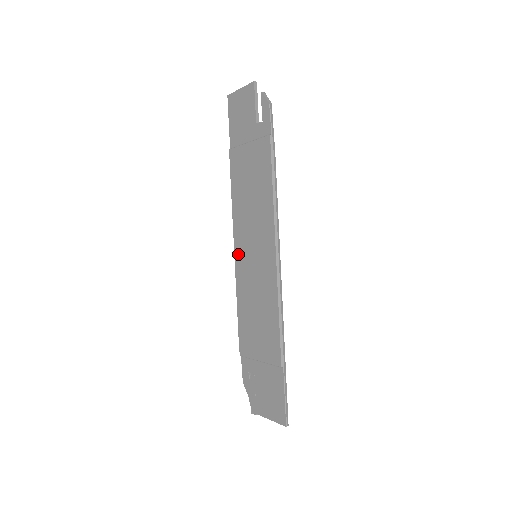
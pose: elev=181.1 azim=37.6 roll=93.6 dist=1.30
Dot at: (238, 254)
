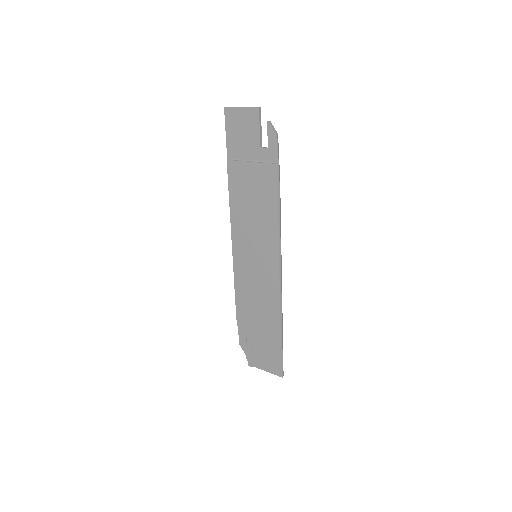
Dot at: (237, 251)
